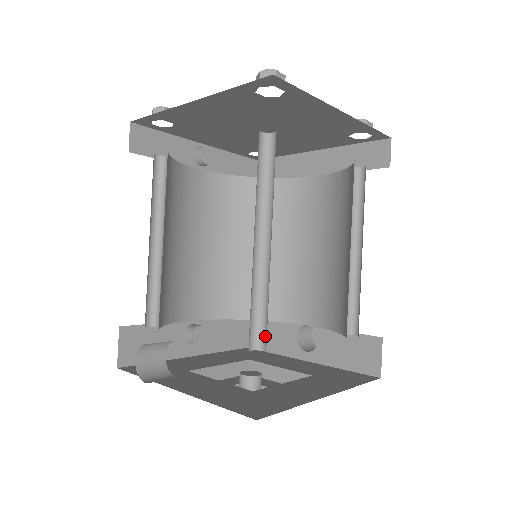
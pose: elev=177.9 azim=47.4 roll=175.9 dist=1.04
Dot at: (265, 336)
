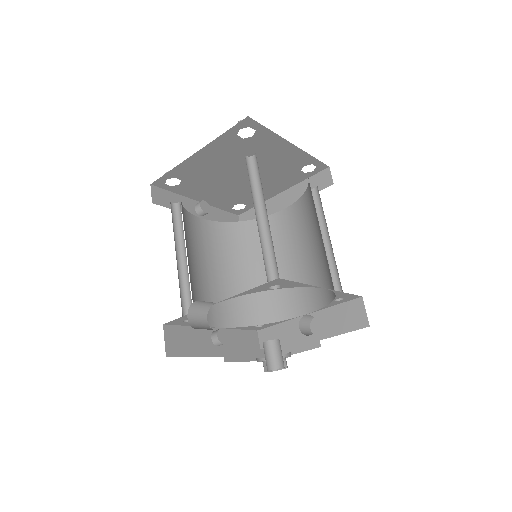
Dot at: (278, 277)
